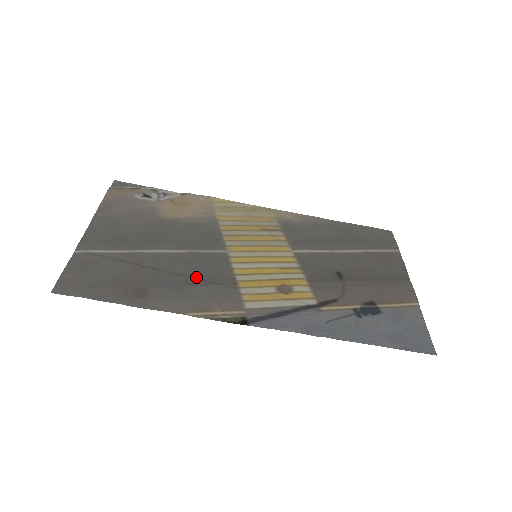
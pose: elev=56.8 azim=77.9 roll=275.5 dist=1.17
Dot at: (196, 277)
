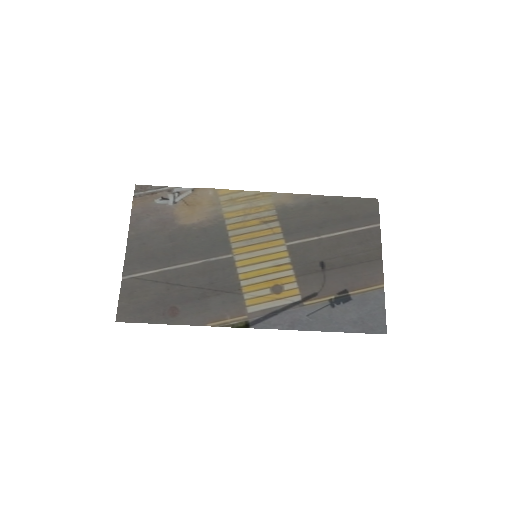
Dot at: (211, 288)
